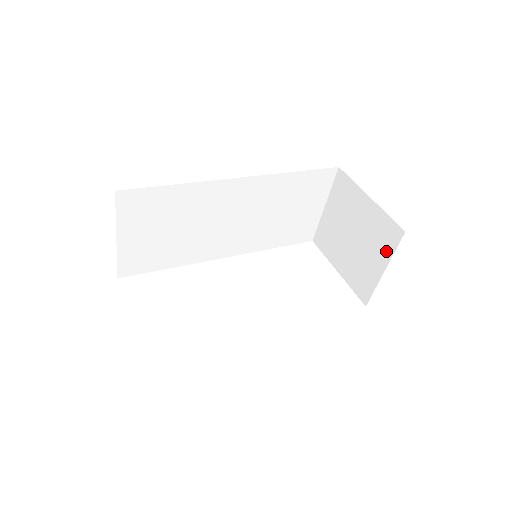
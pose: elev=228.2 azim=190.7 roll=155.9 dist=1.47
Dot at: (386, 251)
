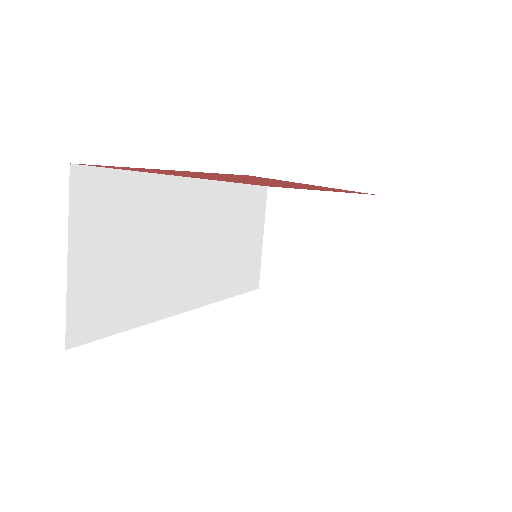
Dot at: (364, 230)
